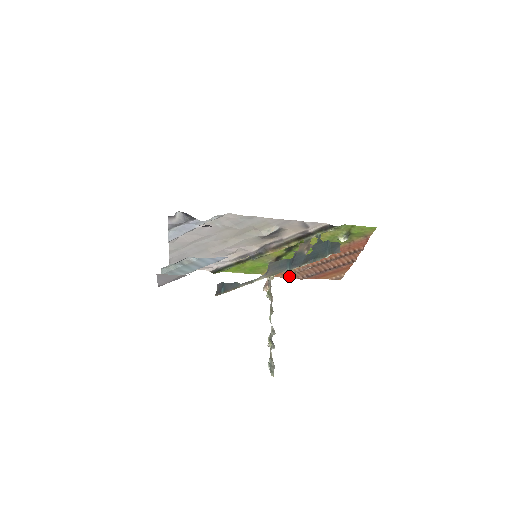
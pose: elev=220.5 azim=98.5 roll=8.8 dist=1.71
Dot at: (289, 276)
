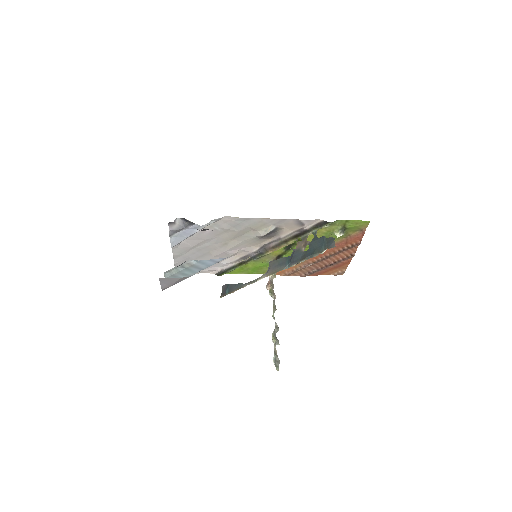
Dot at: (292, 274)
